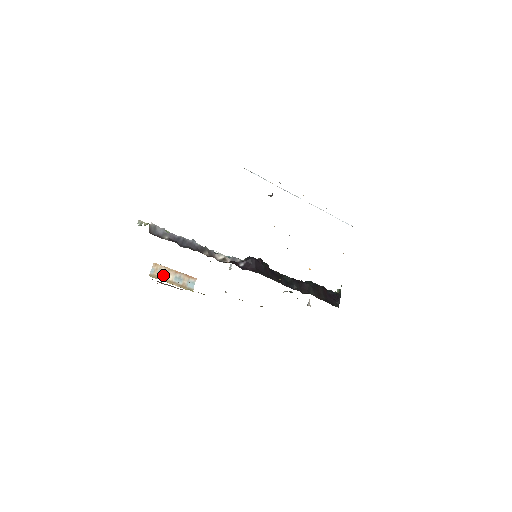
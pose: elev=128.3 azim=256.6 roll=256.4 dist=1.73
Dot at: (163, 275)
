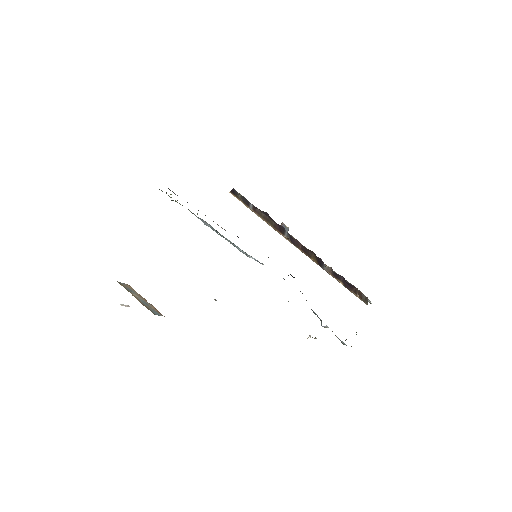
Dot at: (131, 291)
